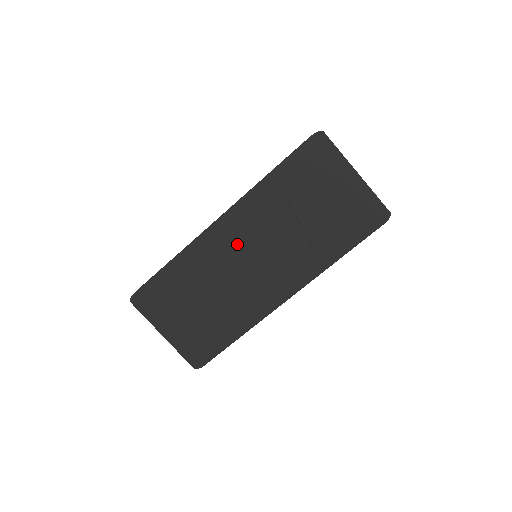
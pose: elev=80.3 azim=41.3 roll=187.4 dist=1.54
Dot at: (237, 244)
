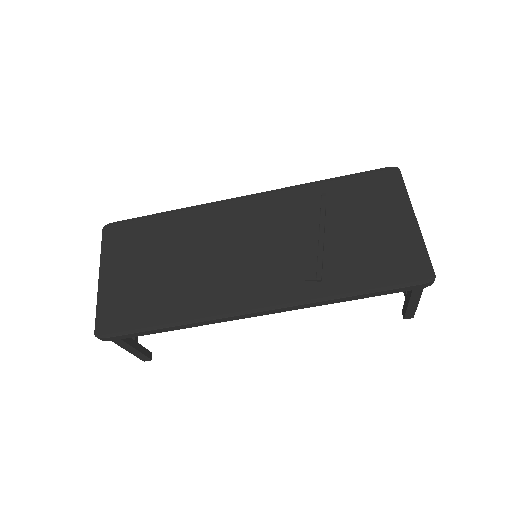
Dot at: (246, 226)
